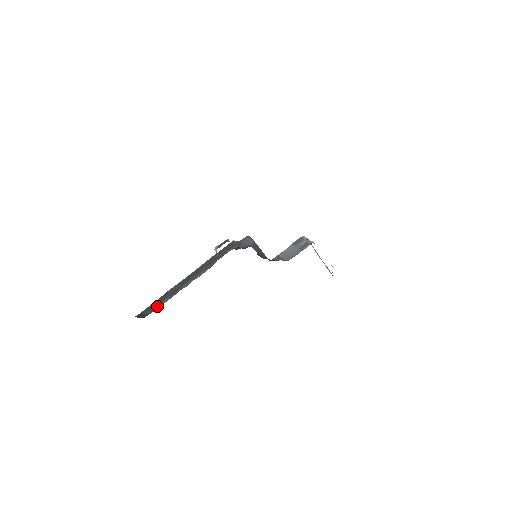
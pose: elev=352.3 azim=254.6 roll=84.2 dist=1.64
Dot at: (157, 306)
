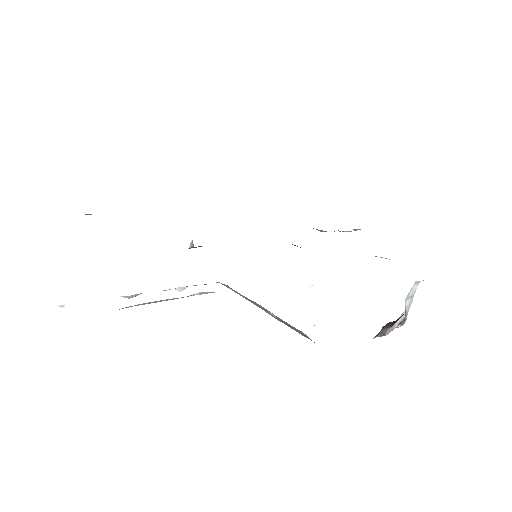
Dot at: occluded
